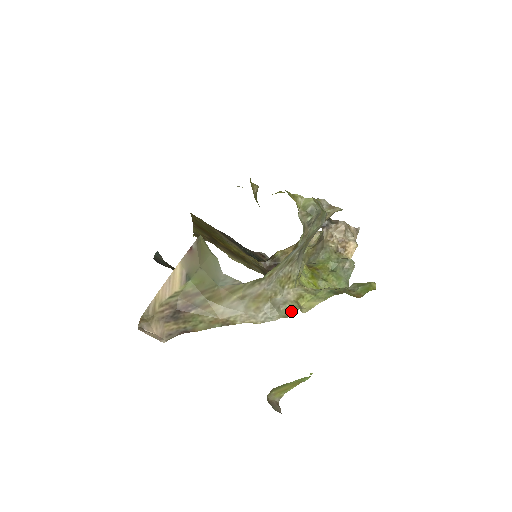
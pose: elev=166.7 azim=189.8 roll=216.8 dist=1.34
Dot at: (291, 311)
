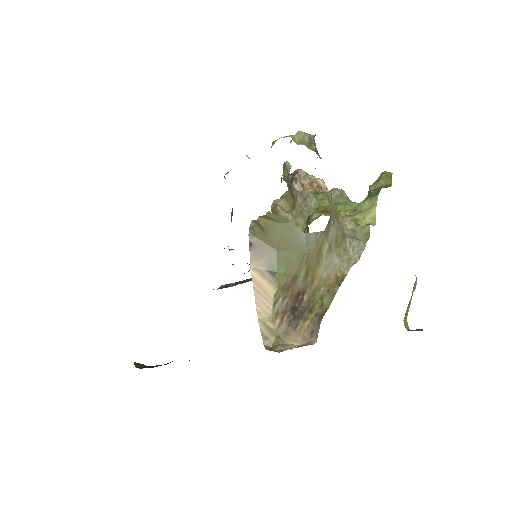
Dot at: (366, 232)
